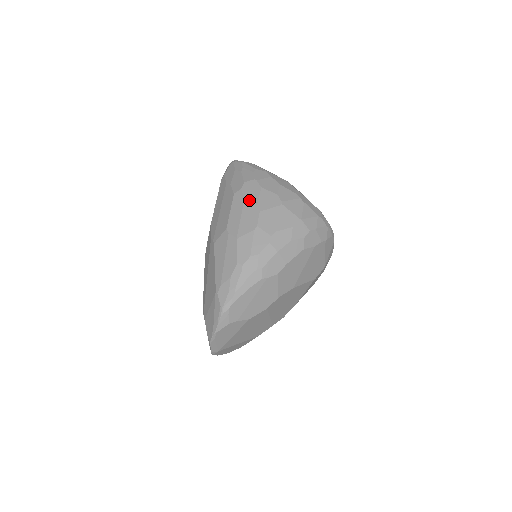
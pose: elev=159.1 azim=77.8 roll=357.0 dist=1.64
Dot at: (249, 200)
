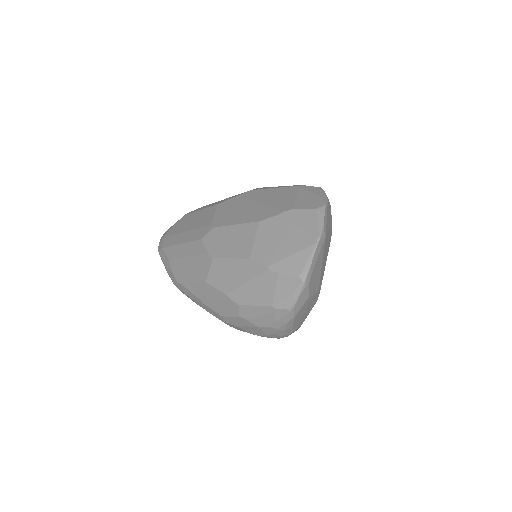
Dot at: occluded
